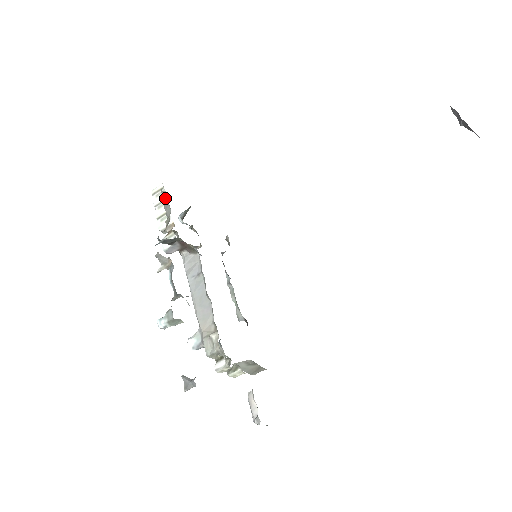
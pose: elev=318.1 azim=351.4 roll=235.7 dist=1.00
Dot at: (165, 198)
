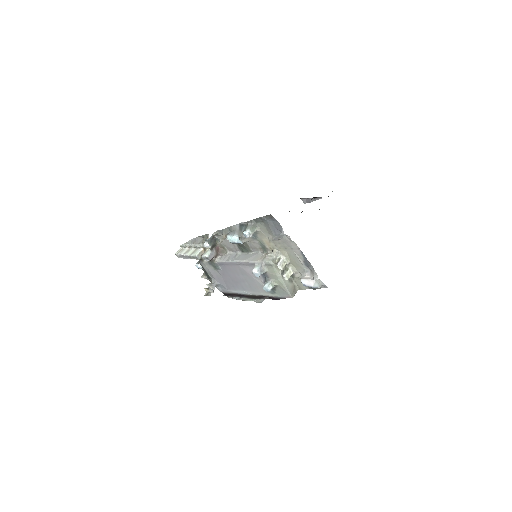
Dot at: (192, 241)
